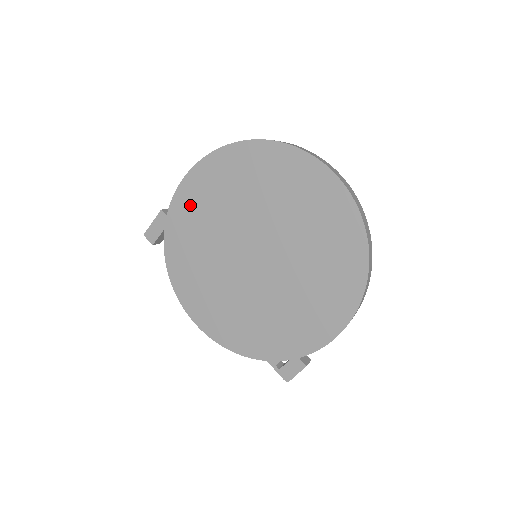
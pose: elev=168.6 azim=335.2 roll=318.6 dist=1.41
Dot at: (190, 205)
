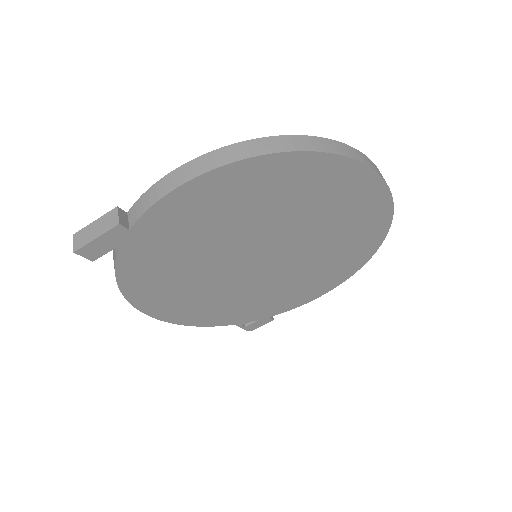
Dot at: (180, 219)
